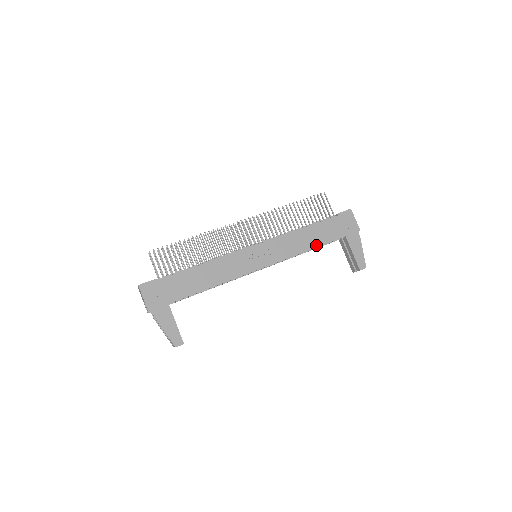
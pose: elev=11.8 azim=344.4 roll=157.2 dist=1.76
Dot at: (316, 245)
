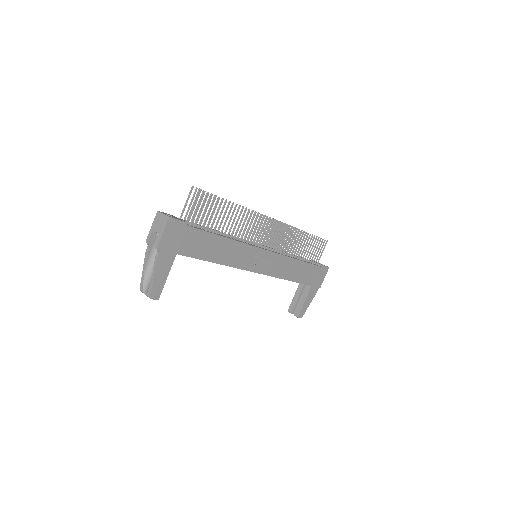
Dot at: (294, 279)
